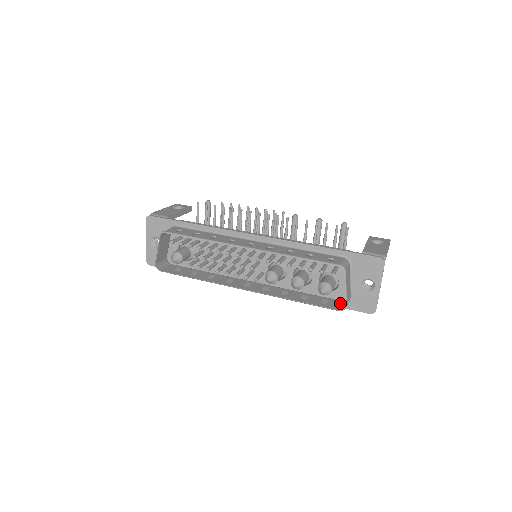
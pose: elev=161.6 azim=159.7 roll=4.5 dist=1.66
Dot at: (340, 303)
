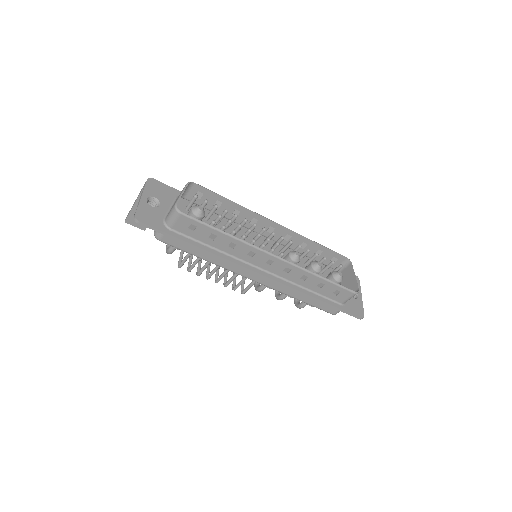
Dot at: (344, 298)
